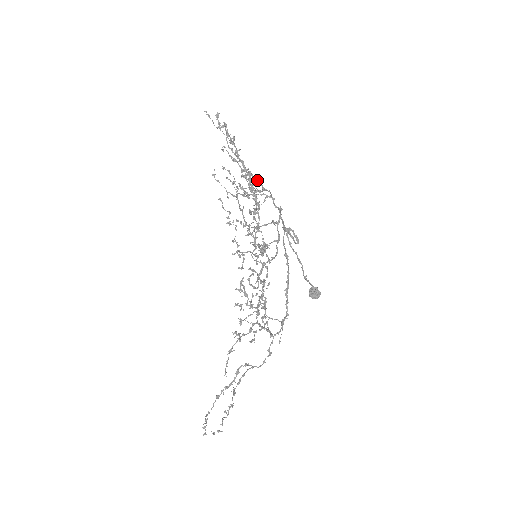
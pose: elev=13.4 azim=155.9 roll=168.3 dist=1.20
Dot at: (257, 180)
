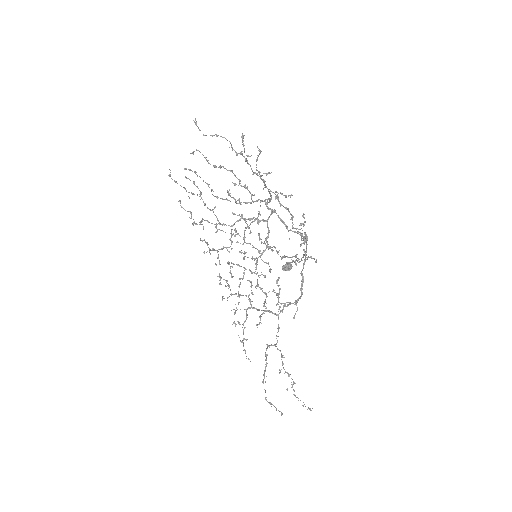
Dot at: (270, 194)
